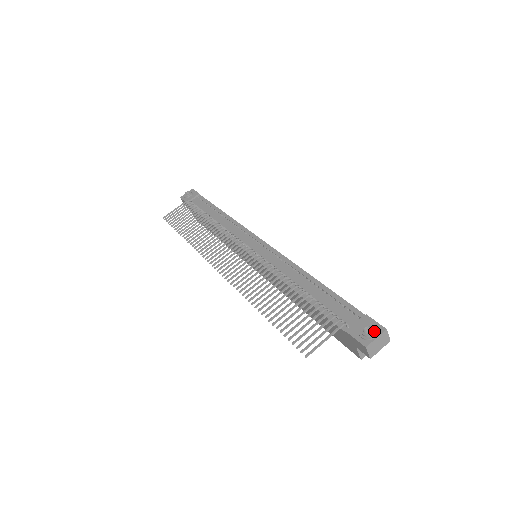
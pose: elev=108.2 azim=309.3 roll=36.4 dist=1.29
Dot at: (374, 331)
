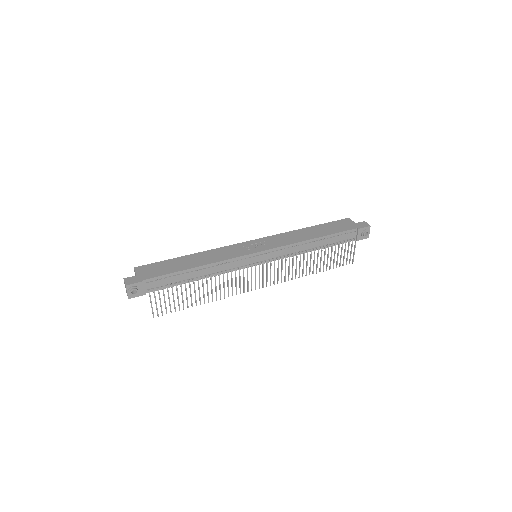
Dot at: (369, 232)
